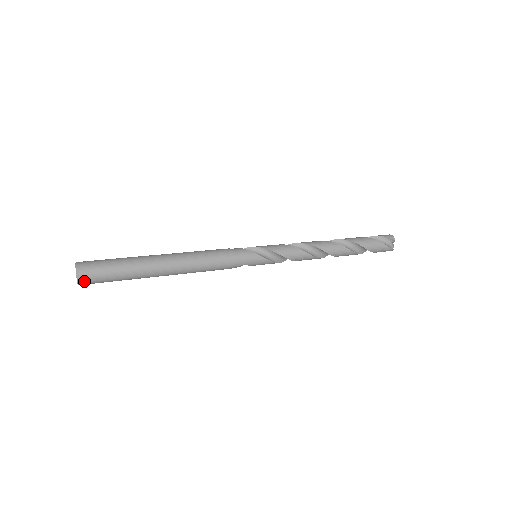
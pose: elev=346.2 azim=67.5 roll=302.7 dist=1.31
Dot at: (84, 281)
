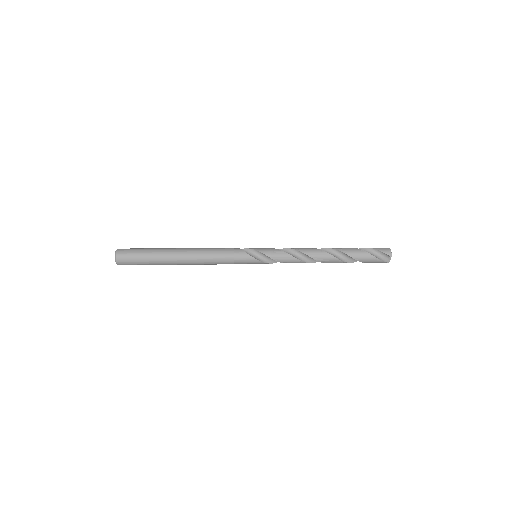
Dot at: (121, 264)
